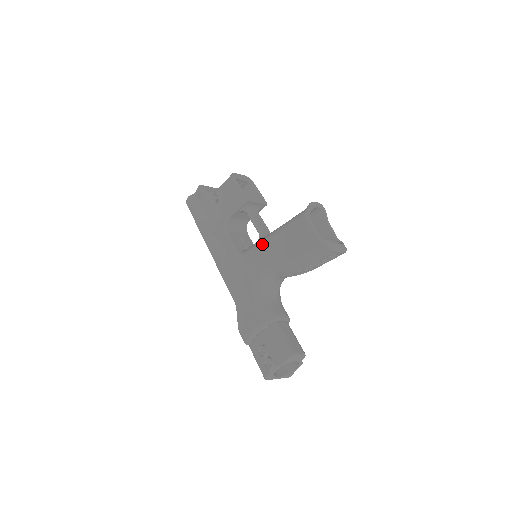
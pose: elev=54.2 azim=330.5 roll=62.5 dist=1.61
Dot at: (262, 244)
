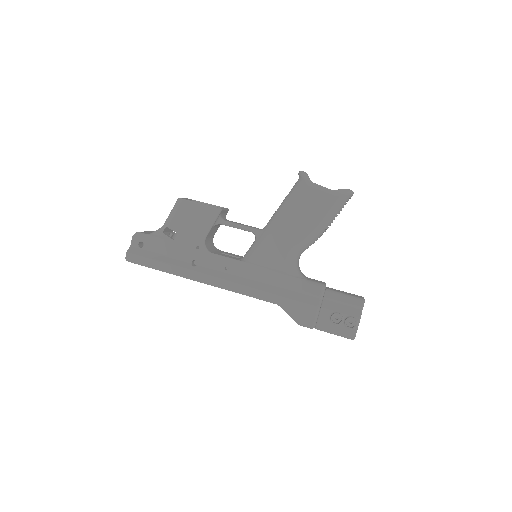
Dot at: (270, 235)
